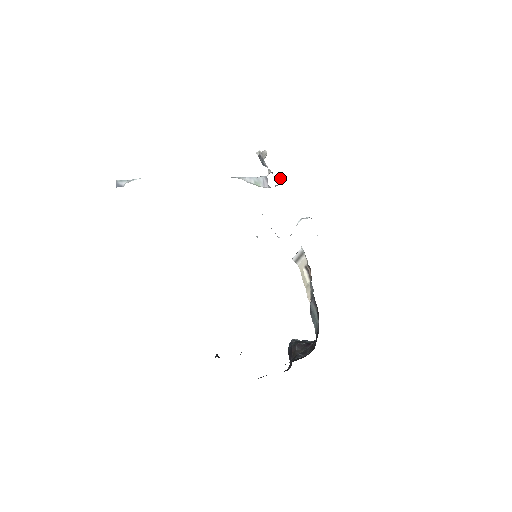
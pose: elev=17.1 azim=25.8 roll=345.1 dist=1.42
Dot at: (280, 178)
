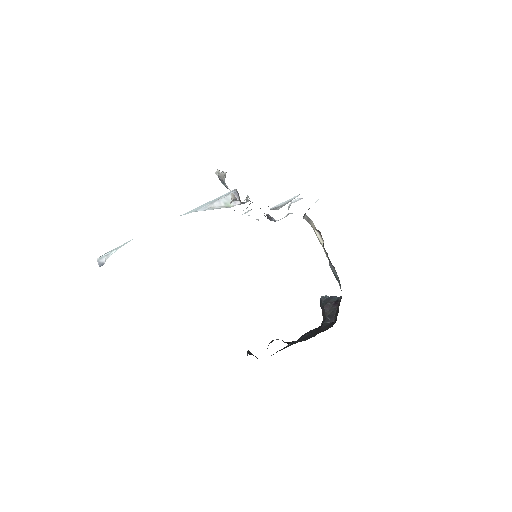
Dot at: (246, 197)
